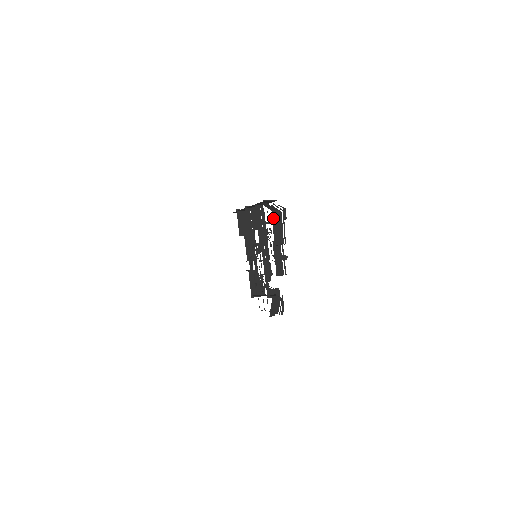
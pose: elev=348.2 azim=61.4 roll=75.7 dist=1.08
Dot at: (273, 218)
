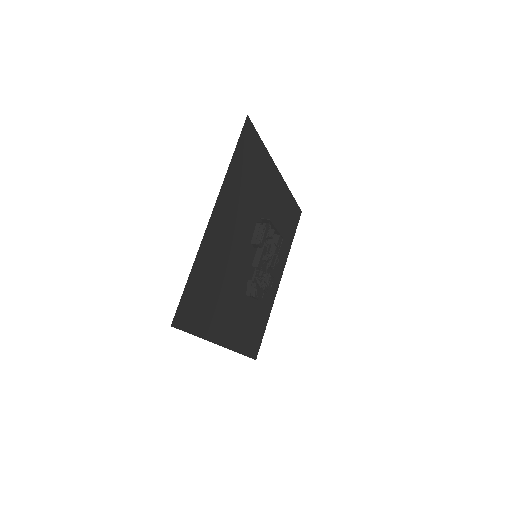
Dot at: (256, 227)
